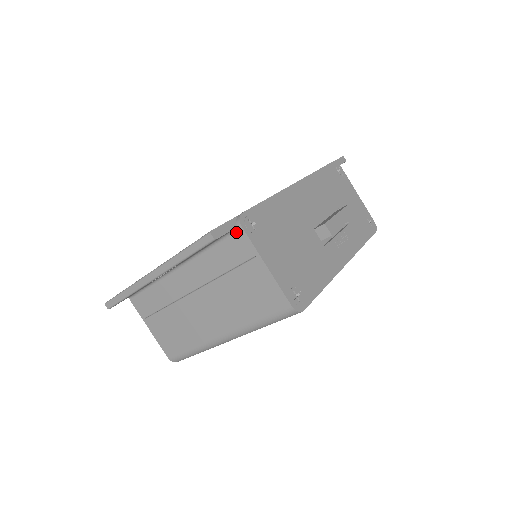
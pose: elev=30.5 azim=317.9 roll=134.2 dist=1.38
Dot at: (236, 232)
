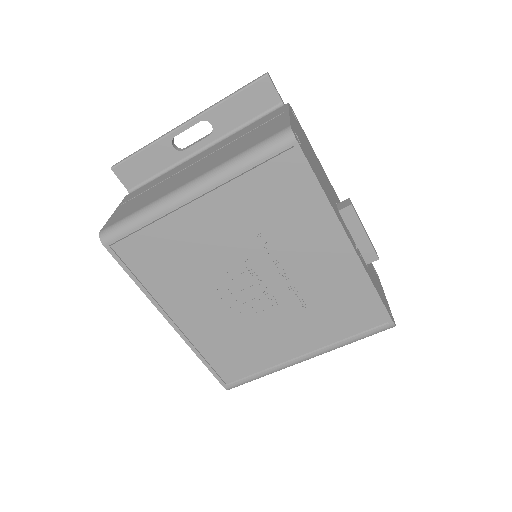
Dot at: (280, 107)
